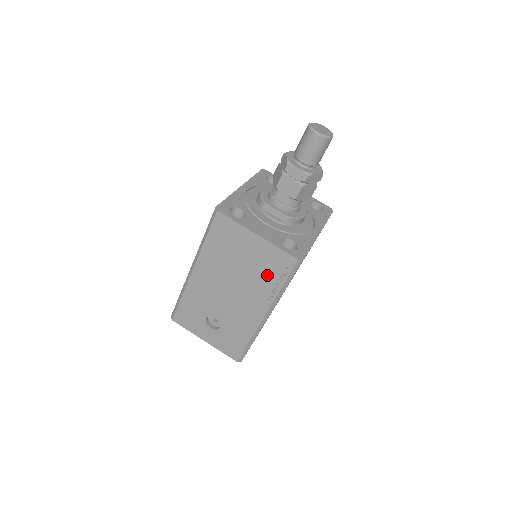
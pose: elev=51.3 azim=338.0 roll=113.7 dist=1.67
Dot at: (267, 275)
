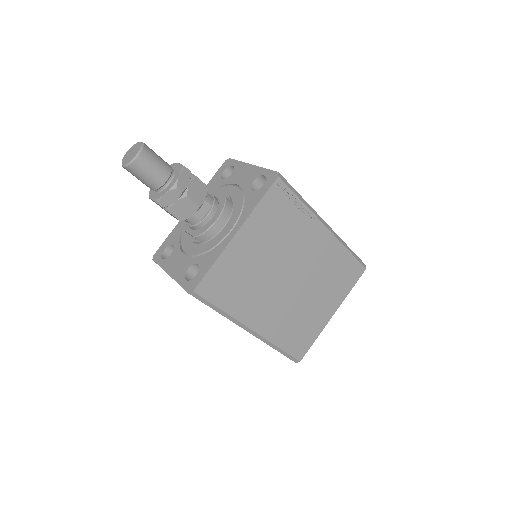
Dot at: occluded
